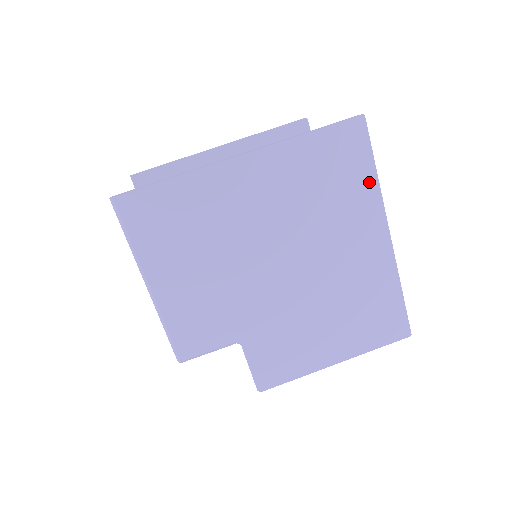
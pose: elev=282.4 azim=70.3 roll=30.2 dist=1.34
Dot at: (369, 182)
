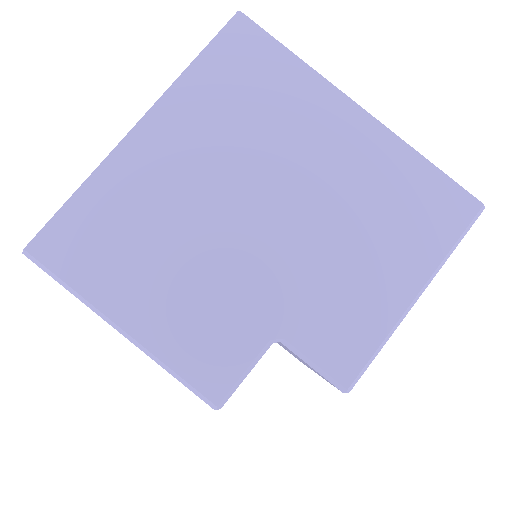
Dot at: (294, 69)
